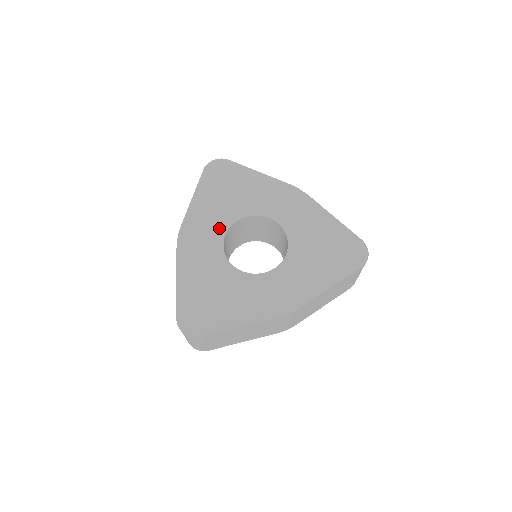
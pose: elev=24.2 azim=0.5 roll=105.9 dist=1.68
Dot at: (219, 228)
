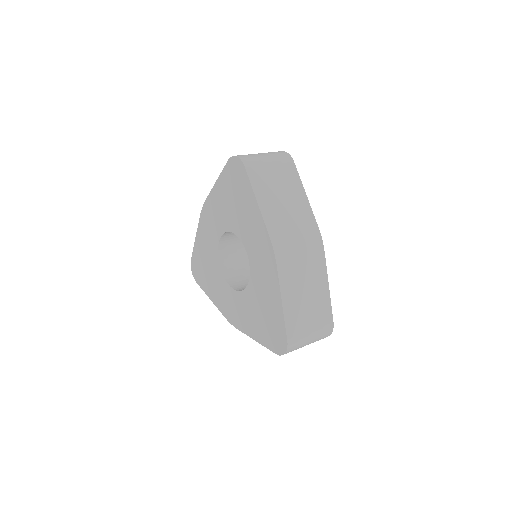
Dot at: (221, 226)
